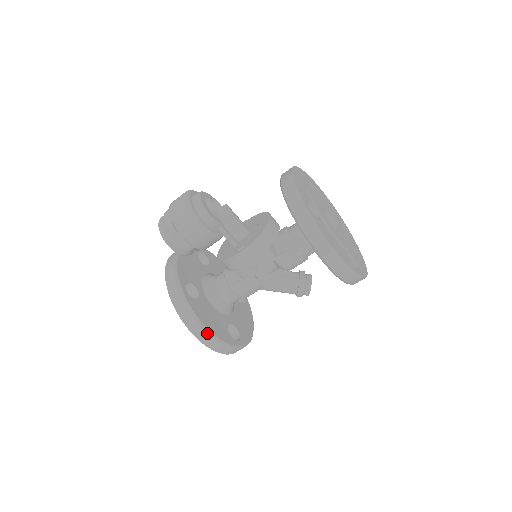
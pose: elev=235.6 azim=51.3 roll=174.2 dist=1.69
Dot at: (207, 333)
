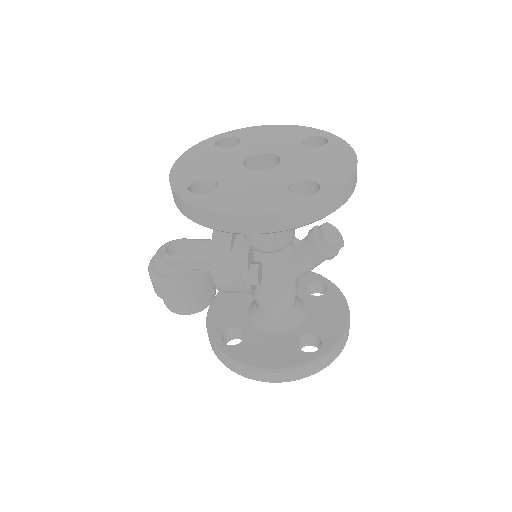
Dot at: (264, 372)
